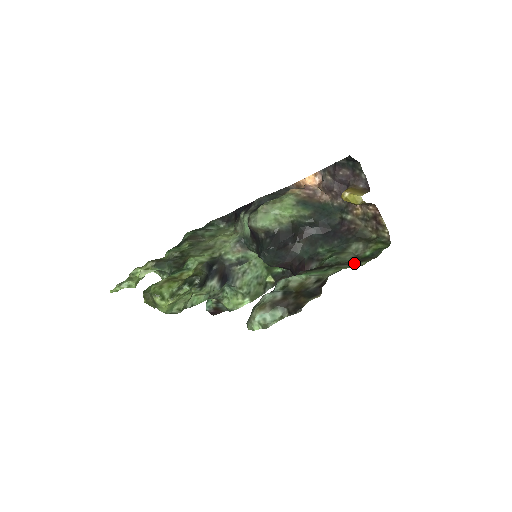
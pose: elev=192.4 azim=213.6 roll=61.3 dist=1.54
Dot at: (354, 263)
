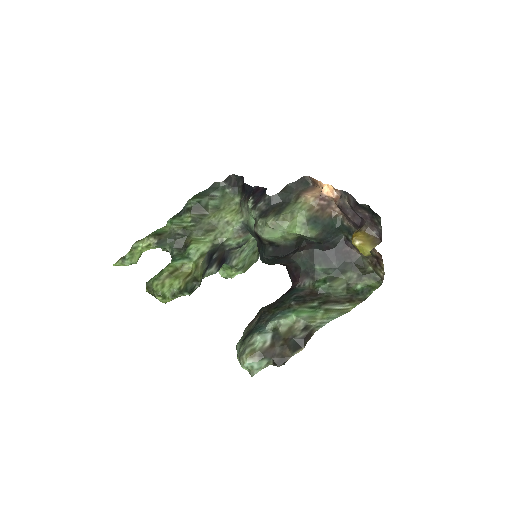
Dot at: (343, 302)
